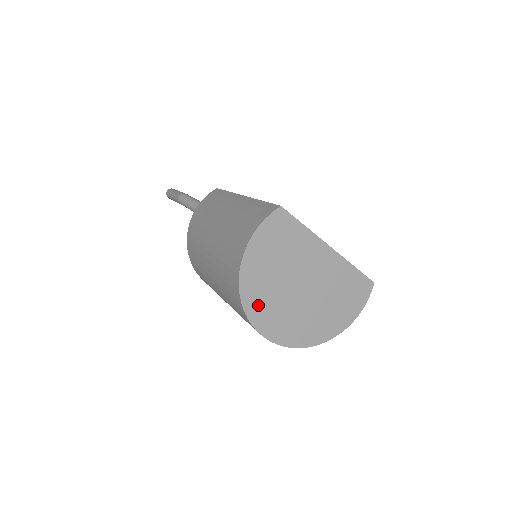
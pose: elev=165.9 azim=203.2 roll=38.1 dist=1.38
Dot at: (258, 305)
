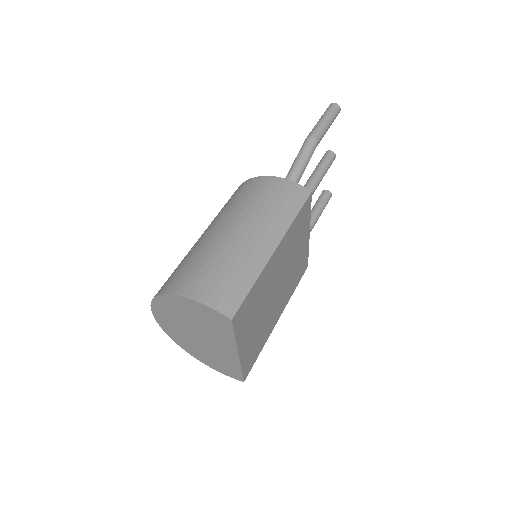
Dot at: (164, 308)
